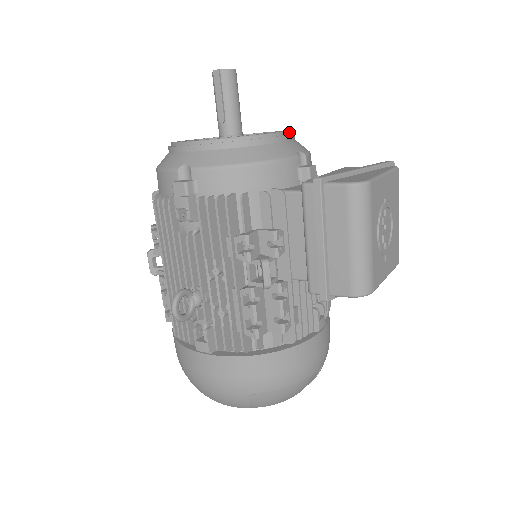
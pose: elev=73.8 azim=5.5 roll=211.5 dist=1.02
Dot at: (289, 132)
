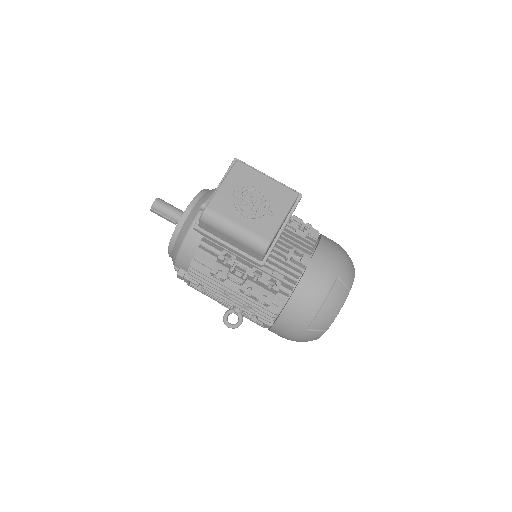
Dot at: (194, 199)
